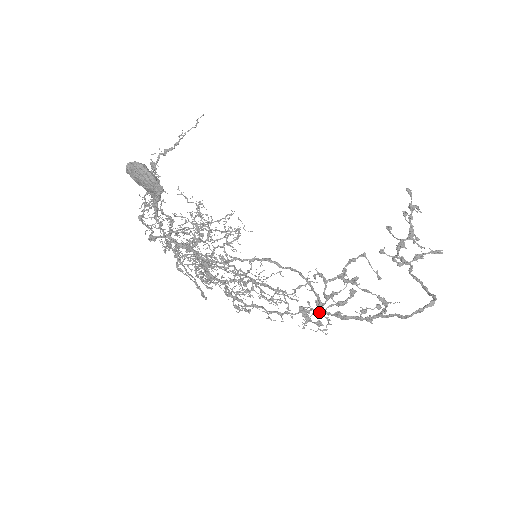
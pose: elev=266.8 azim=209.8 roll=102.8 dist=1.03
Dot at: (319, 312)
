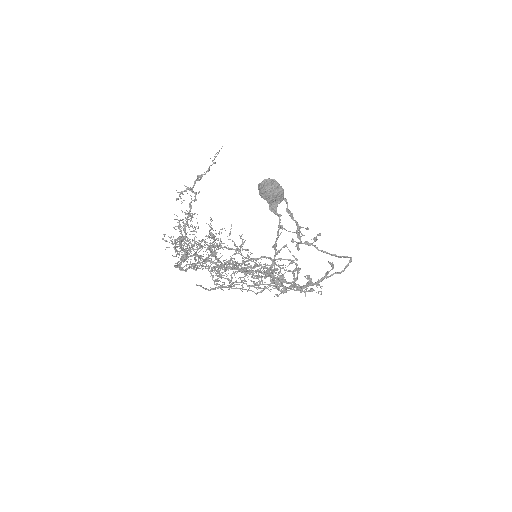
Dot at: (291, 288)
